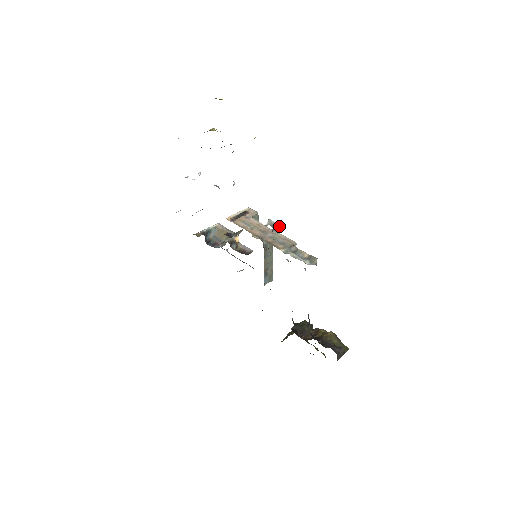
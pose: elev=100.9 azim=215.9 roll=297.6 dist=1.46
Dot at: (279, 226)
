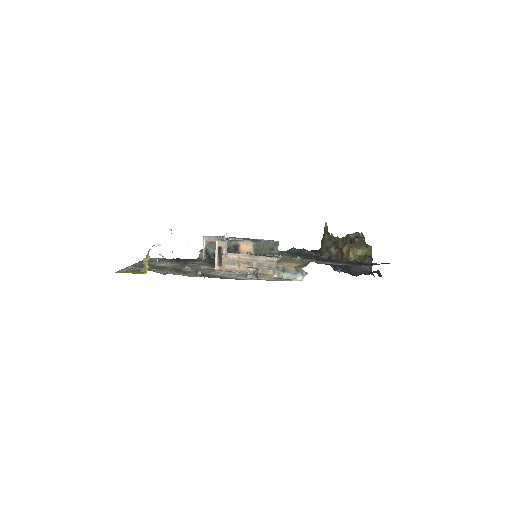
Dot at: (257, 270)
